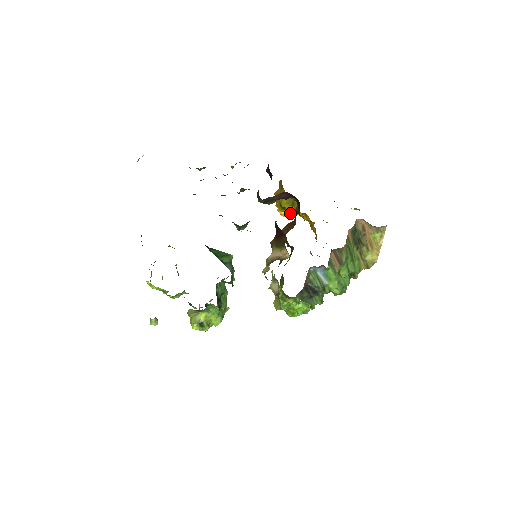
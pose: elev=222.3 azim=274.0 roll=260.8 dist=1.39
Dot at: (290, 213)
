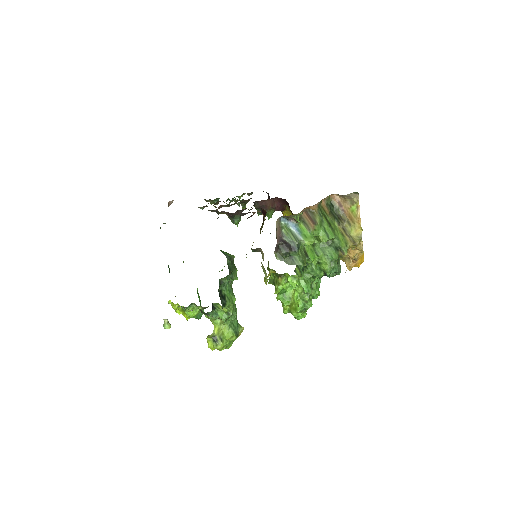
Dot at: occluded
